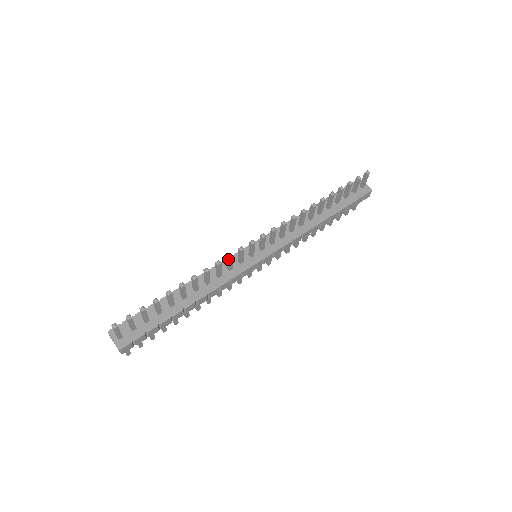
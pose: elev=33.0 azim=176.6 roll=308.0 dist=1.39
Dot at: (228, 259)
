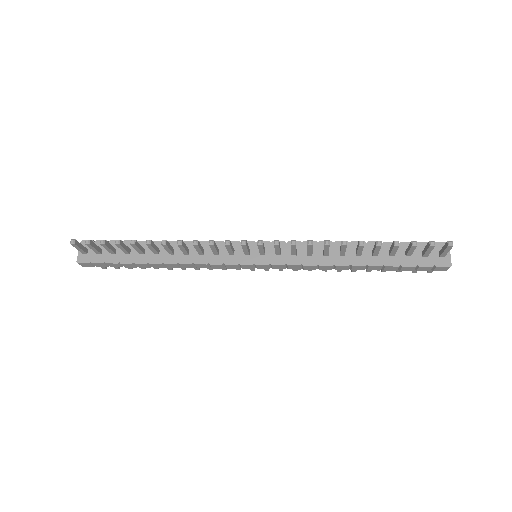
Dot at: (210, 244)
